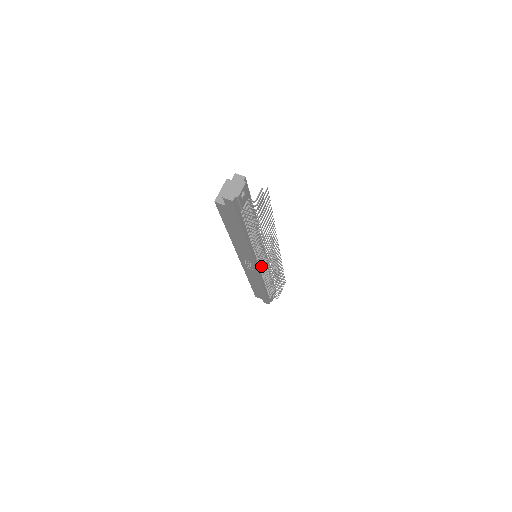
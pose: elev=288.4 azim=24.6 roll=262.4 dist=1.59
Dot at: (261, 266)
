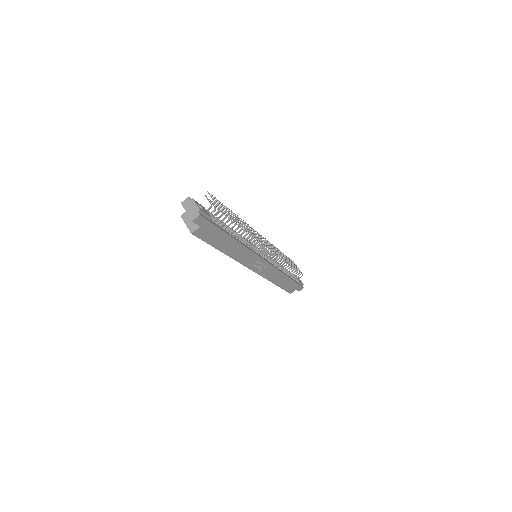
Dot at: (266, 258)
